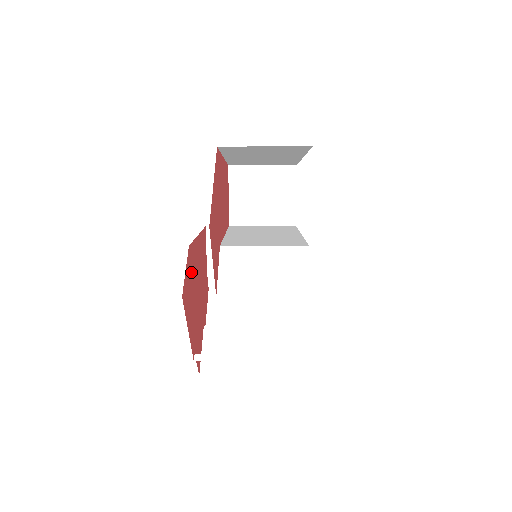
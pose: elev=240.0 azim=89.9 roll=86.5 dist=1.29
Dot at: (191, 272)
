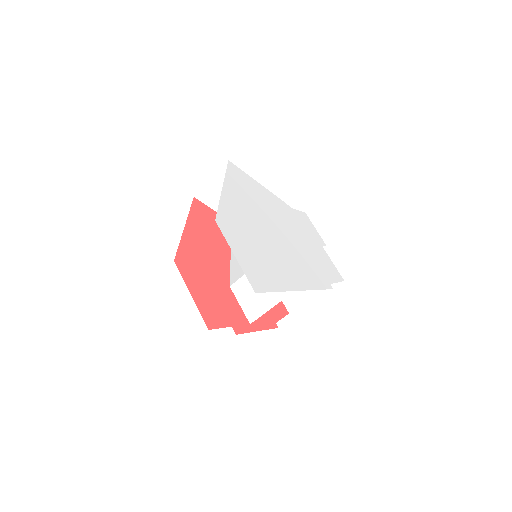
Dot at: occluded
